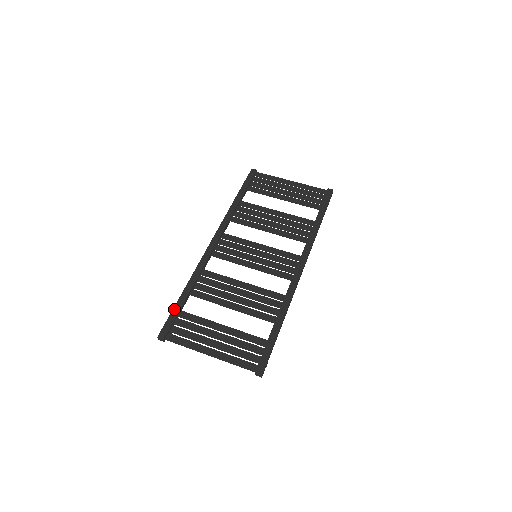
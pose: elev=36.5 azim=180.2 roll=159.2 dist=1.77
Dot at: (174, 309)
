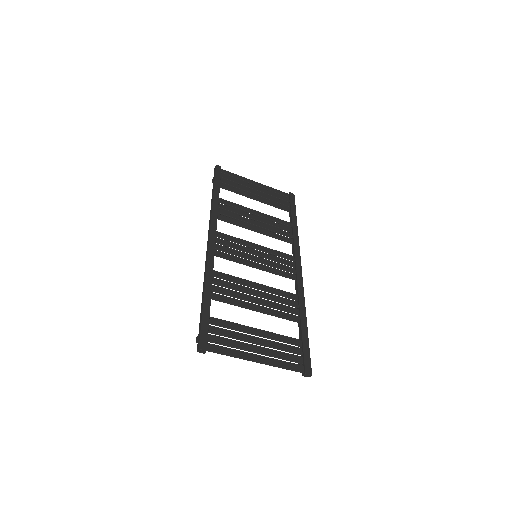
Dot at: (203, 315)
